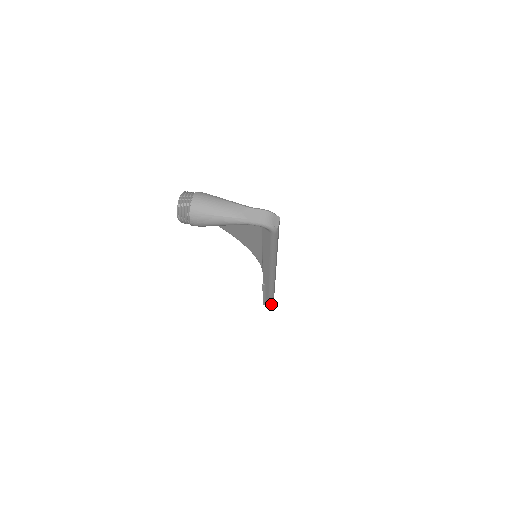
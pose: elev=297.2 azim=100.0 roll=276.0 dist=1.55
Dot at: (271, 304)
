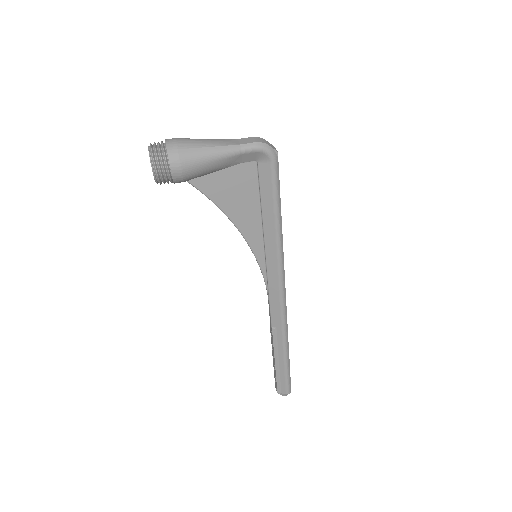
Dot at: (288, 382)
